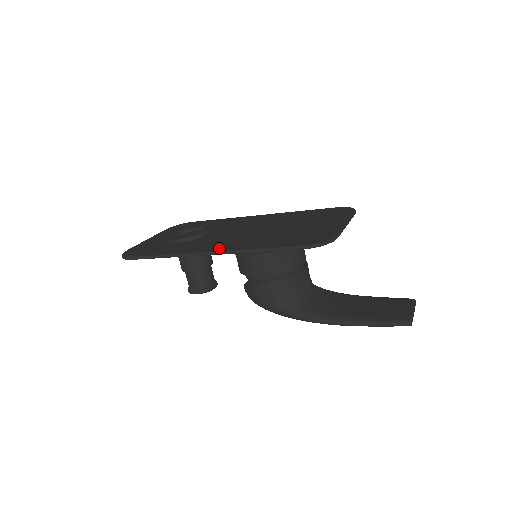
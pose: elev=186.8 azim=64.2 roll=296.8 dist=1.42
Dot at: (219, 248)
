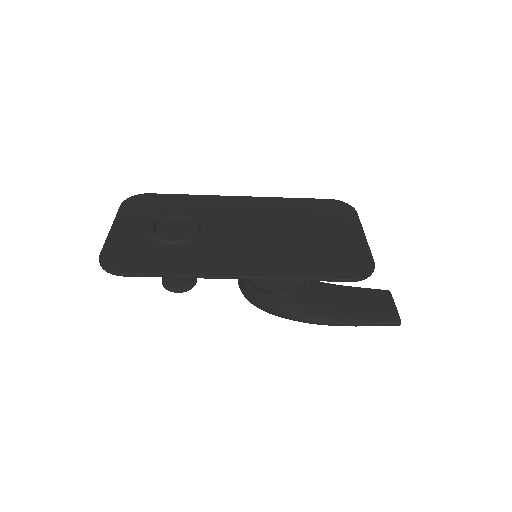
Dot at: (248, 270)
